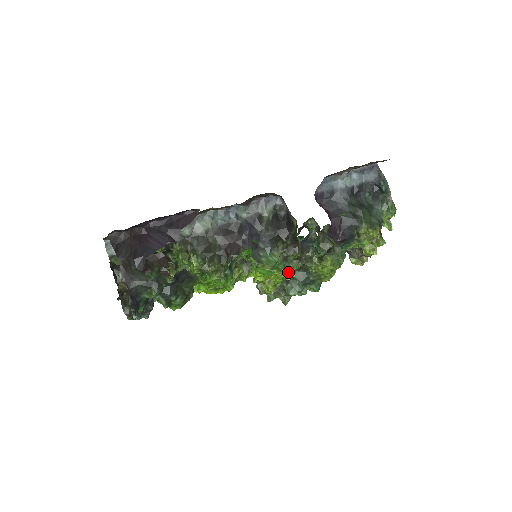
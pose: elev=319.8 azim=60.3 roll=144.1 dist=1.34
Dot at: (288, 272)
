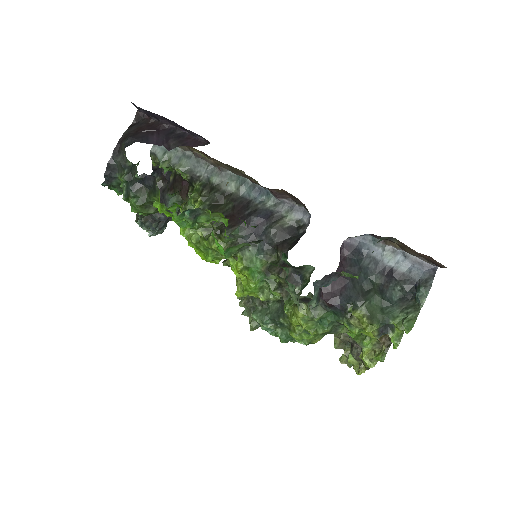
Dot at: (266, 293)
